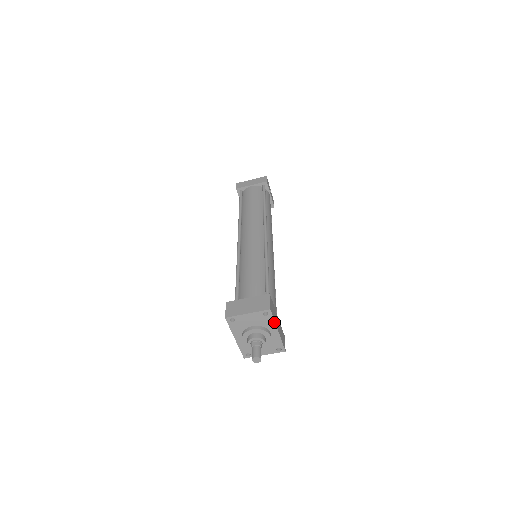
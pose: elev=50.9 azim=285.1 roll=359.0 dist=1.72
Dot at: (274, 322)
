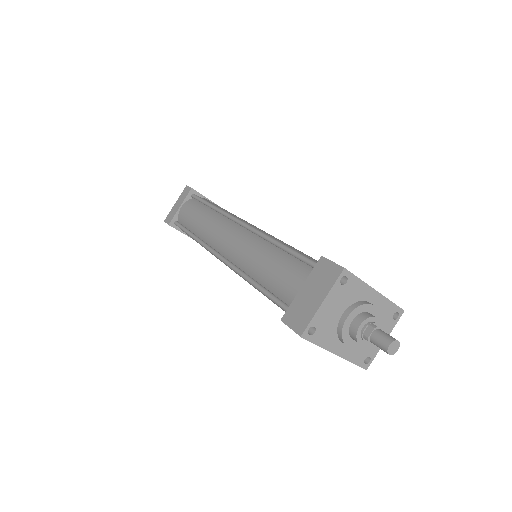
Dot at: (362, 283)
